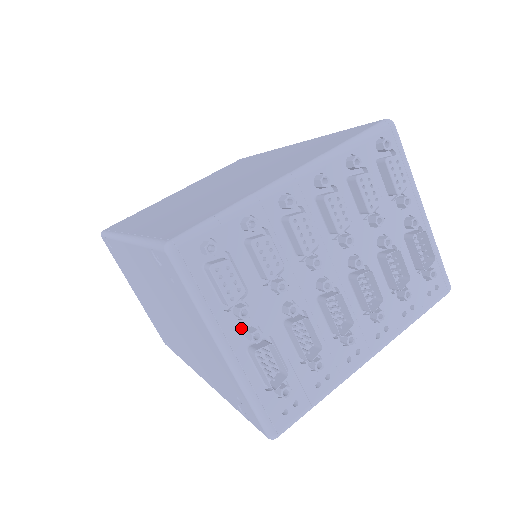
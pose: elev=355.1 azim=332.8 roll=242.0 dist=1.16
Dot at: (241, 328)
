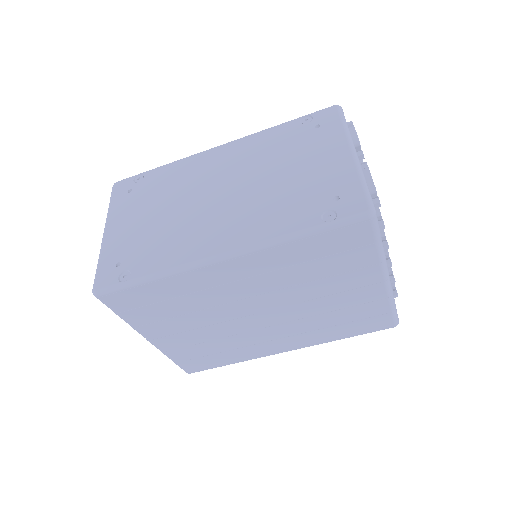
Dot at: occluded
